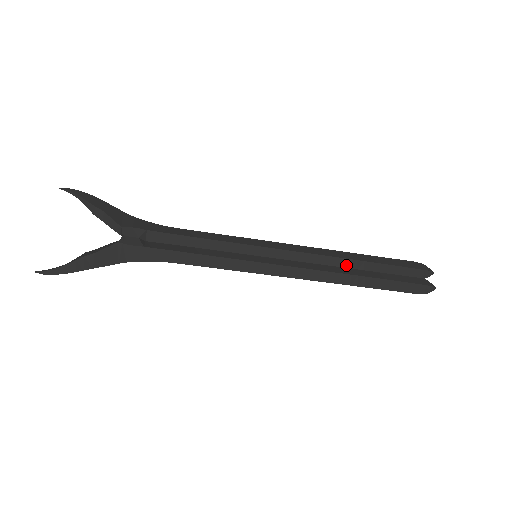
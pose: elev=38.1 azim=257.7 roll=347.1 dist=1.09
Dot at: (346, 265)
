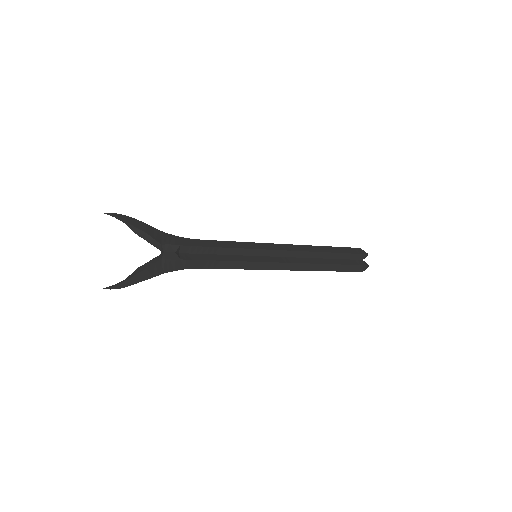
Dot at: (315, 256)
